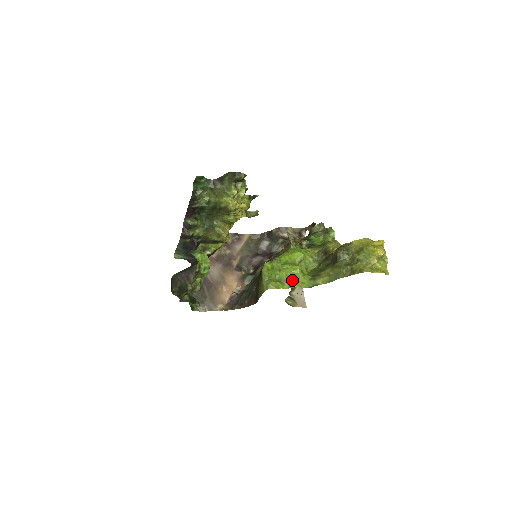
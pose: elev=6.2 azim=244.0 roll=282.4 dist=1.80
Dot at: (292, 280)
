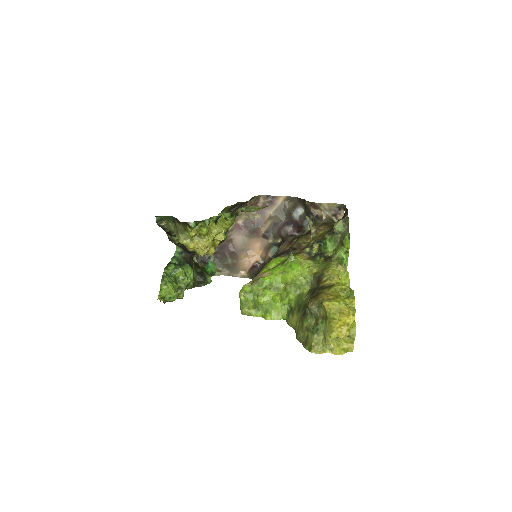
Dot at: (267, 310)
